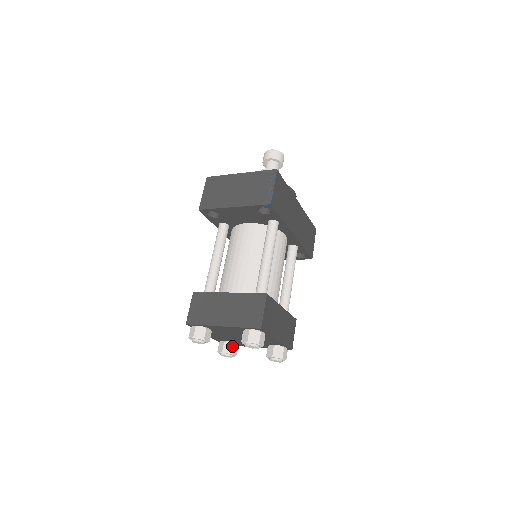
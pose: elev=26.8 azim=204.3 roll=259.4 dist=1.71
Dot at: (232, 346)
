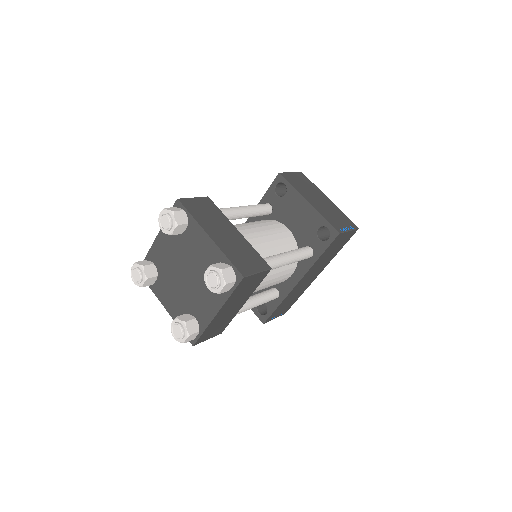
Dot at: (154, 275)
